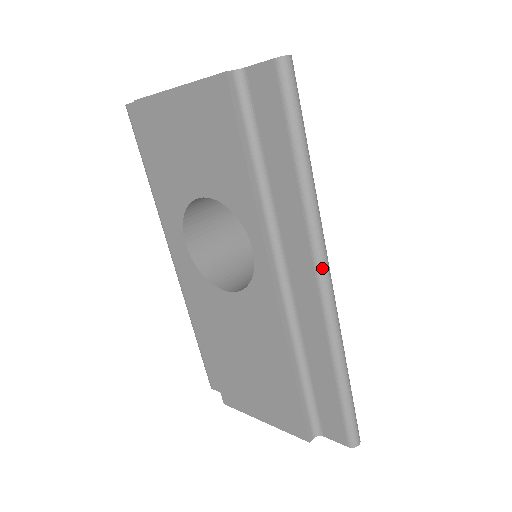
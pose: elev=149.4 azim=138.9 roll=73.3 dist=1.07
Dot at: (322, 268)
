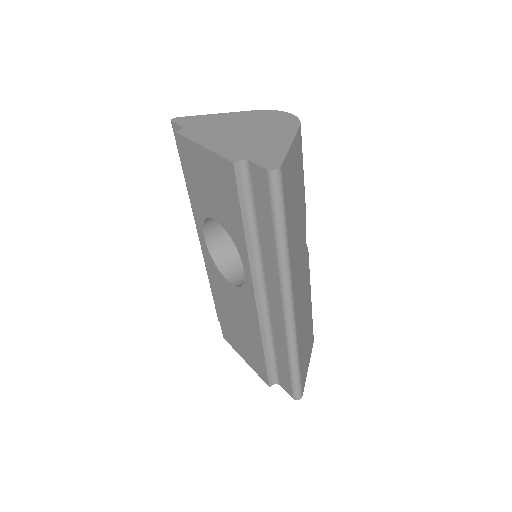
Dot at: (286, 300)
